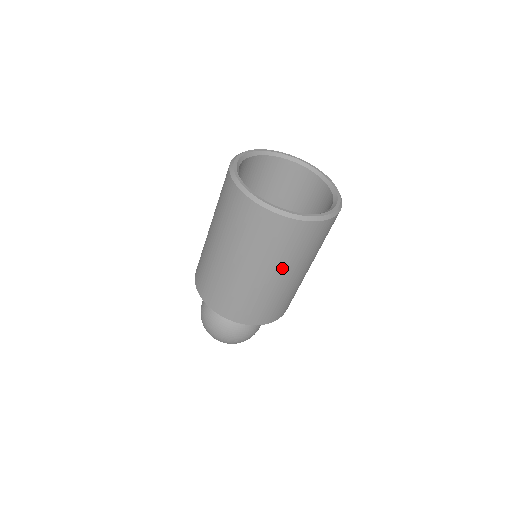
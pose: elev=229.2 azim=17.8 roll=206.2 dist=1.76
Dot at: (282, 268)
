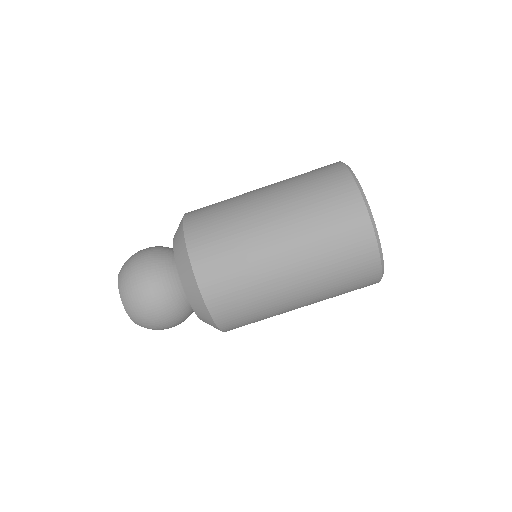
Dot at: (291, 219)
